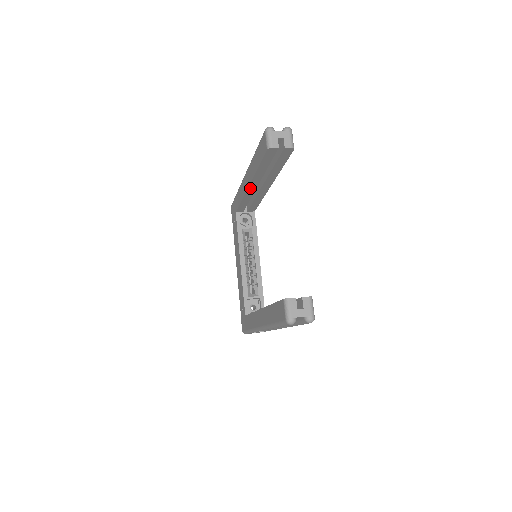
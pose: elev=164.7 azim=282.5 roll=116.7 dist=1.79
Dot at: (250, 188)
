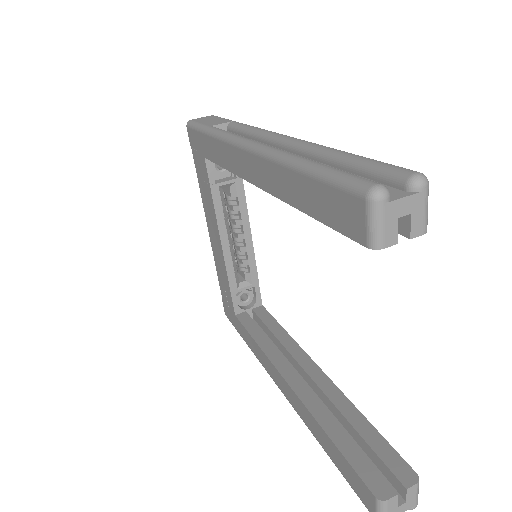
Dot at: occluded
